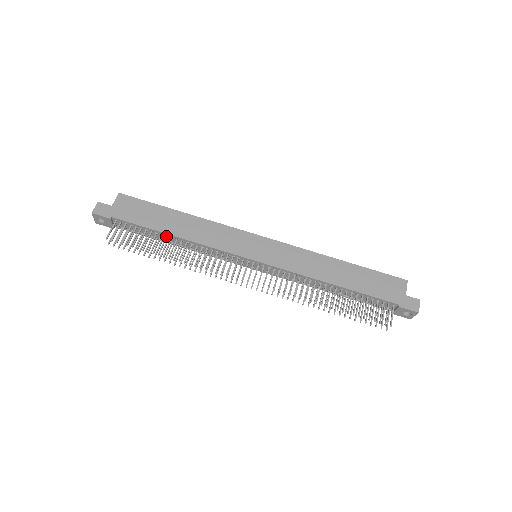
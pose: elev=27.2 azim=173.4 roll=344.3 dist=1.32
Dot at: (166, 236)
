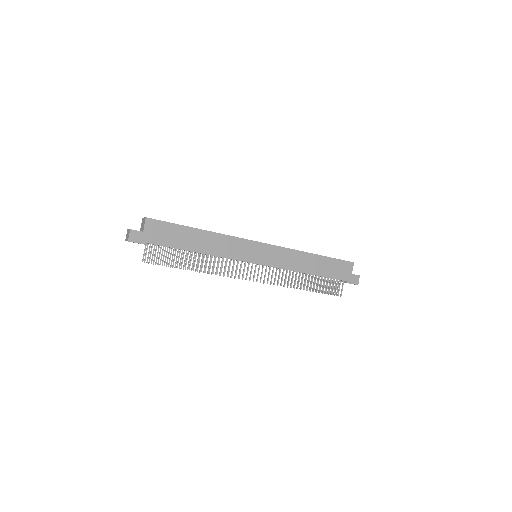
Dot at: (191, 252)
